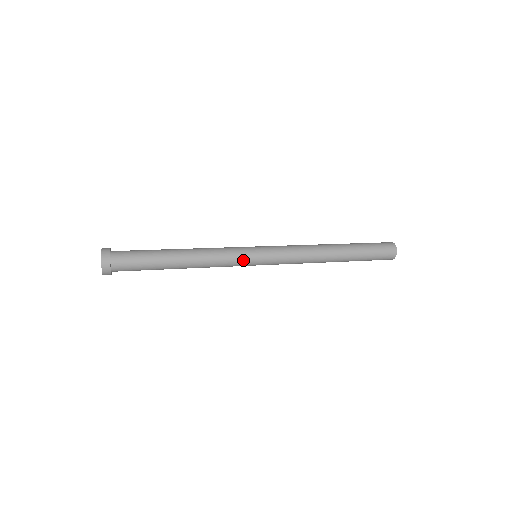
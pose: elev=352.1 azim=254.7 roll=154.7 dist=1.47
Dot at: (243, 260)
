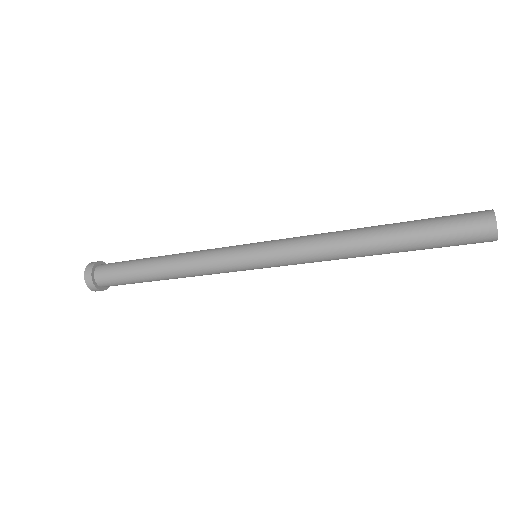
Dot at: (231, 255)
